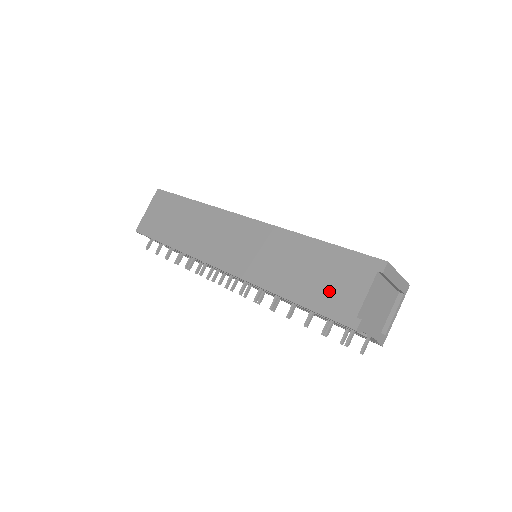
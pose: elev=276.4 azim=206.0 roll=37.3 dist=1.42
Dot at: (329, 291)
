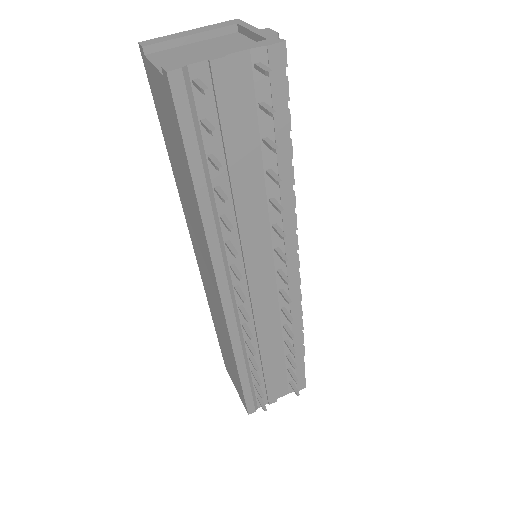
Dot at: (172, 128)
